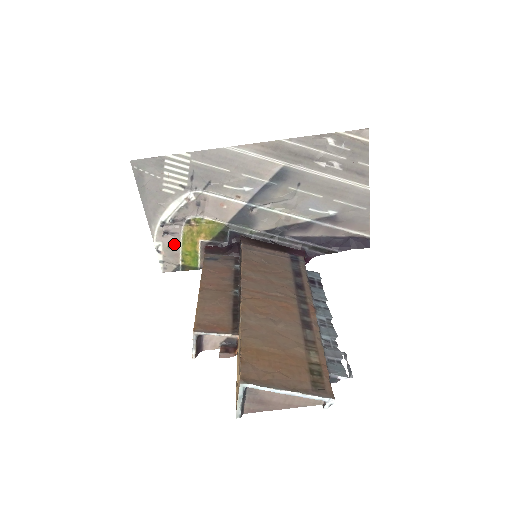
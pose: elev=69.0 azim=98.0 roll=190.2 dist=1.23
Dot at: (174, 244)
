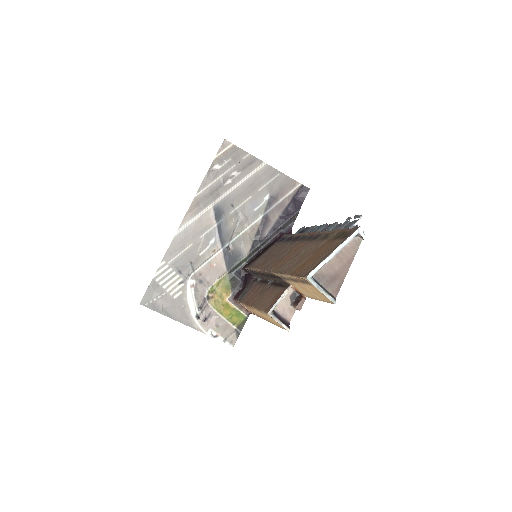
Dot at: (217, 321)
